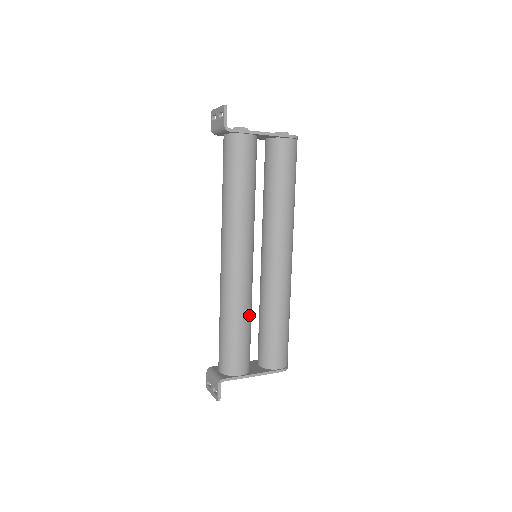
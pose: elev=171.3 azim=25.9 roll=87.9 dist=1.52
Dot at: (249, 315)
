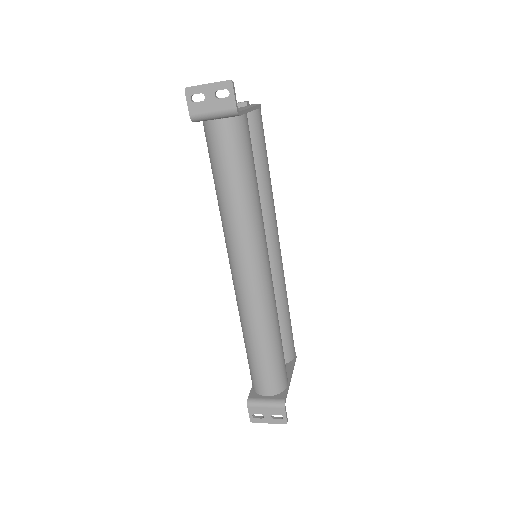
Dot at: occluded
